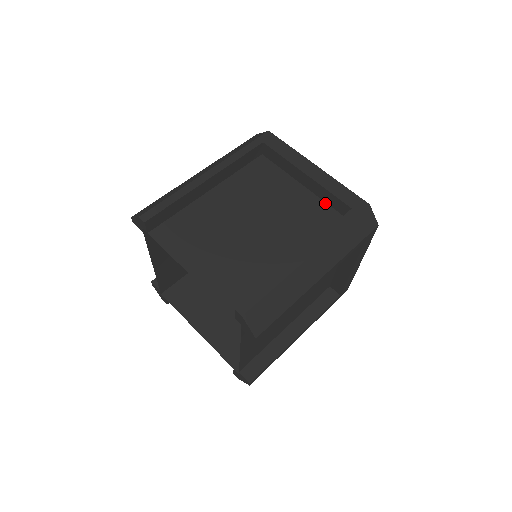
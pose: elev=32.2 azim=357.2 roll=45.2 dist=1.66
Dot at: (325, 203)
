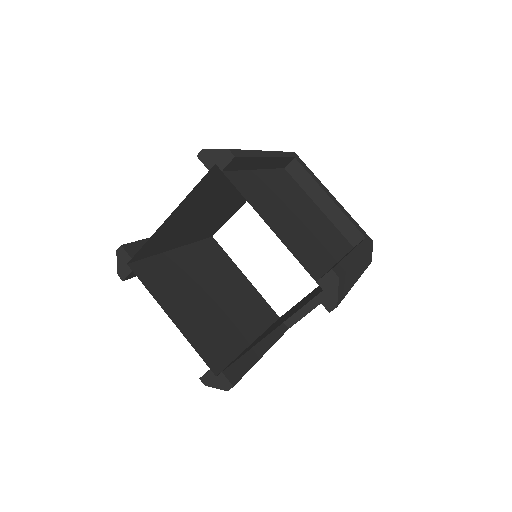
Dot at: (337, 228)
